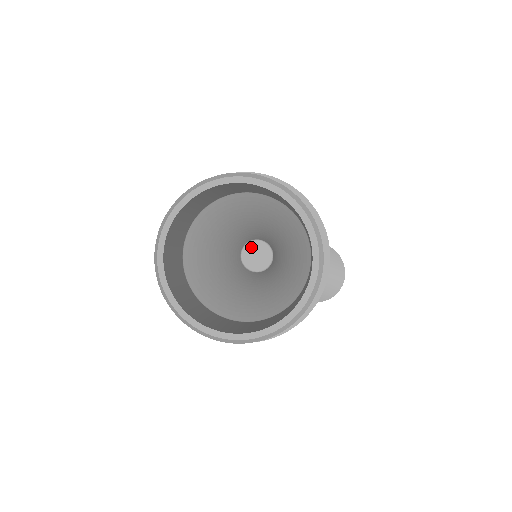
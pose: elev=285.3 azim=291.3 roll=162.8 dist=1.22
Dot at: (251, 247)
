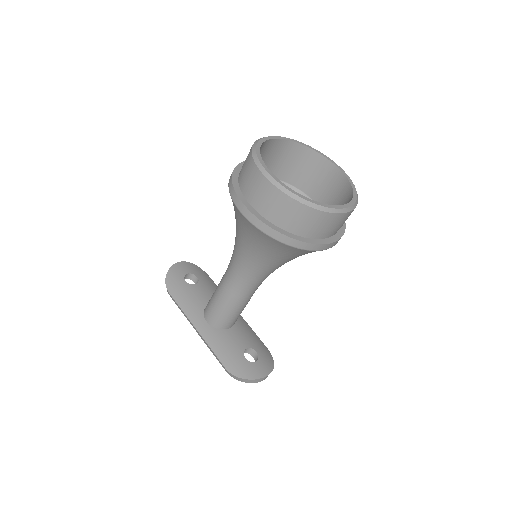
Dot at: occluded
